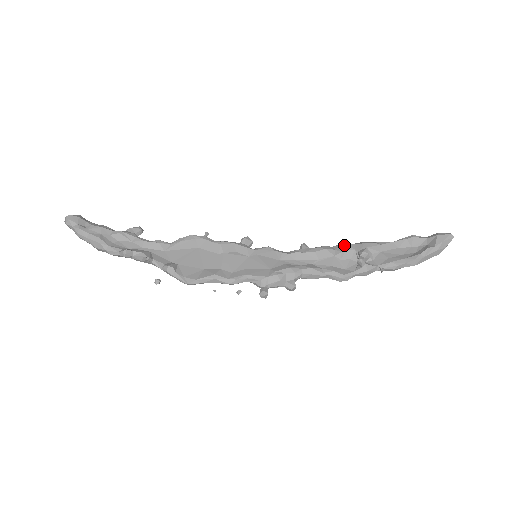
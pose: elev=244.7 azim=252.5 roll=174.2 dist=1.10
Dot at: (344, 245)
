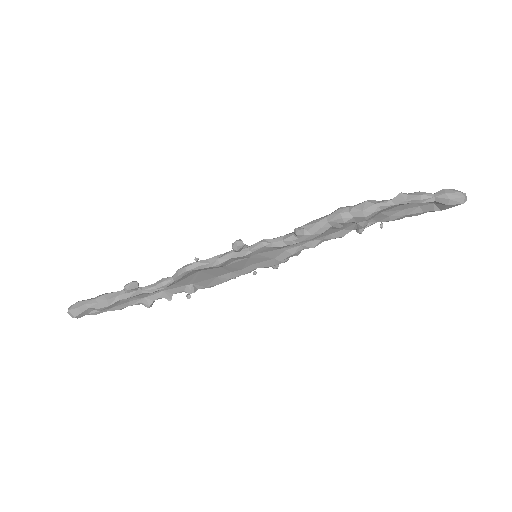
Dot at: (341, 223)
